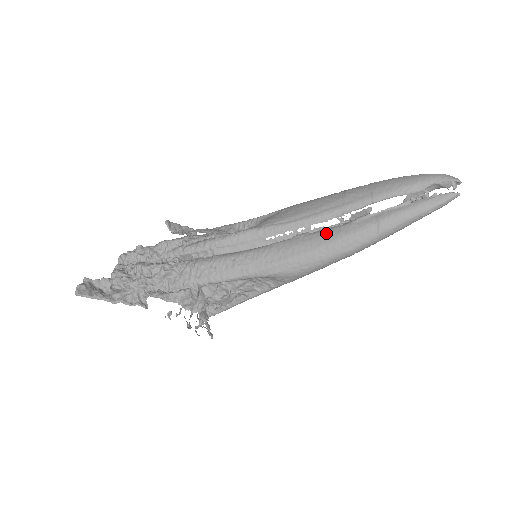
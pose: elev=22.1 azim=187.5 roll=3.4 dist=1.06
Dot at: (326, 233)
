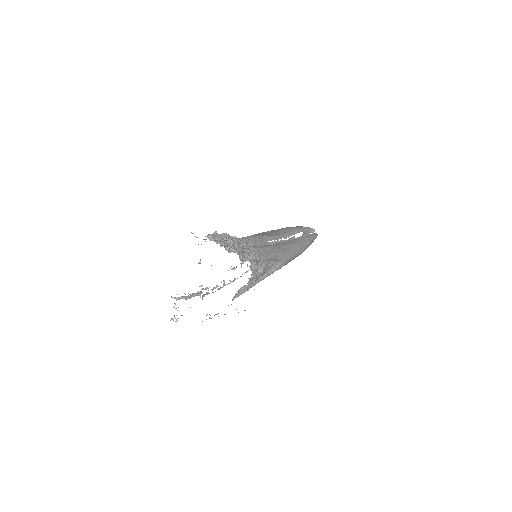
Dot at: (292, 241)
